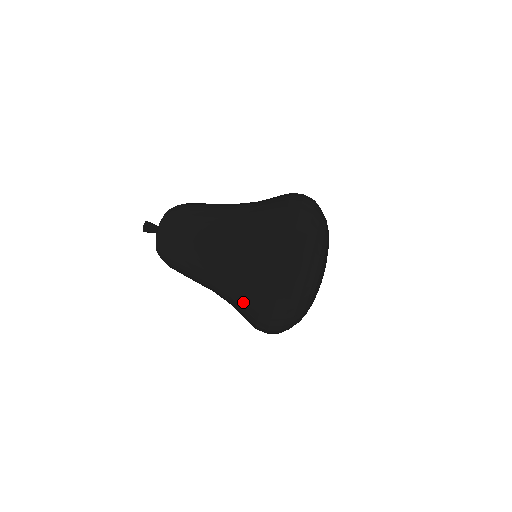
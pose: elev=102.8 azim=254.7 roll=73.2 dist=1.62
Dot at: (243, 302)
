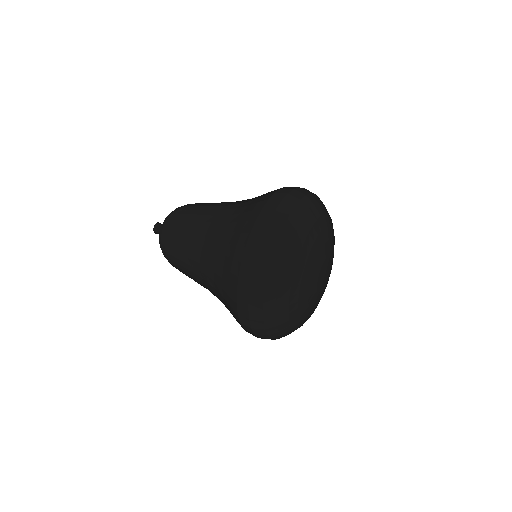
Dot at: (240, 223)
